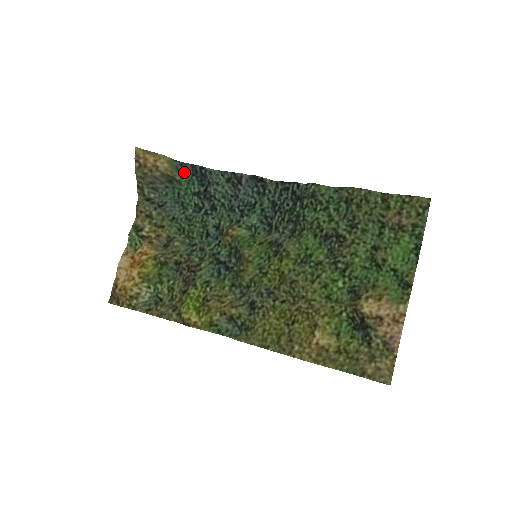
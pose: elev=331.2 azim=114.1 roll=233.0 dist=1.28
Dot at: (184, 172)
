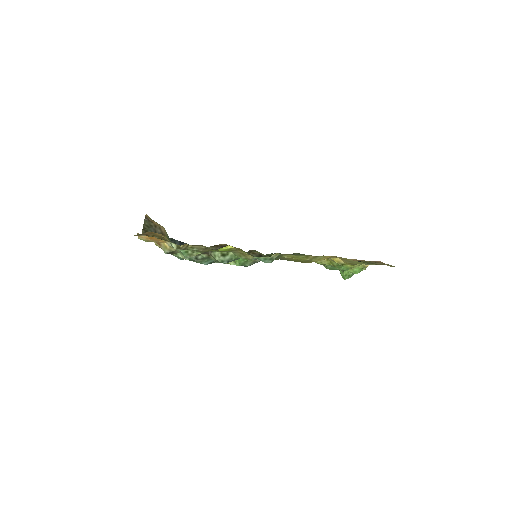
Dot at: occluded
